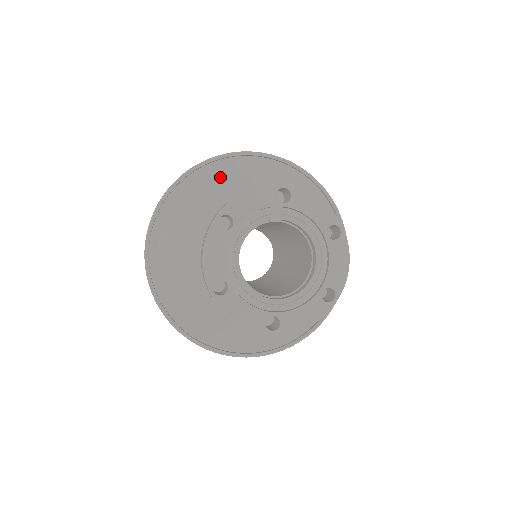
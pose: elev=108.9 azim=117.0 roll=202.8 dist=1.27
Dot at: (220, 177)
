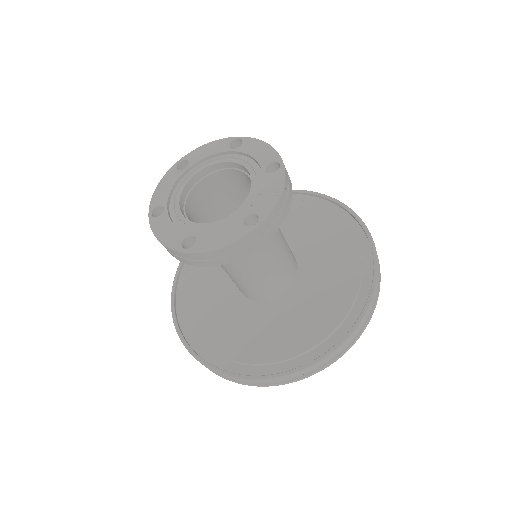
Dot at: occluded
